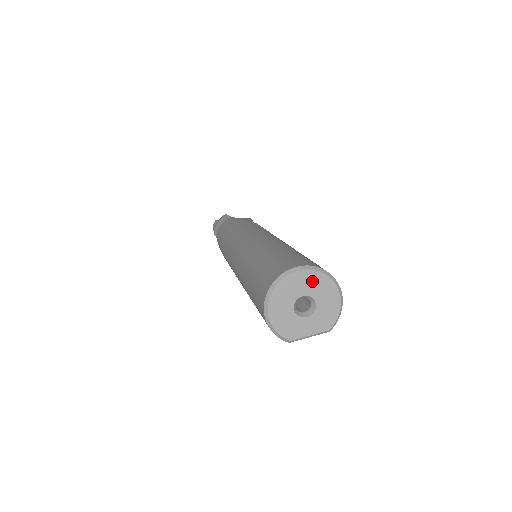
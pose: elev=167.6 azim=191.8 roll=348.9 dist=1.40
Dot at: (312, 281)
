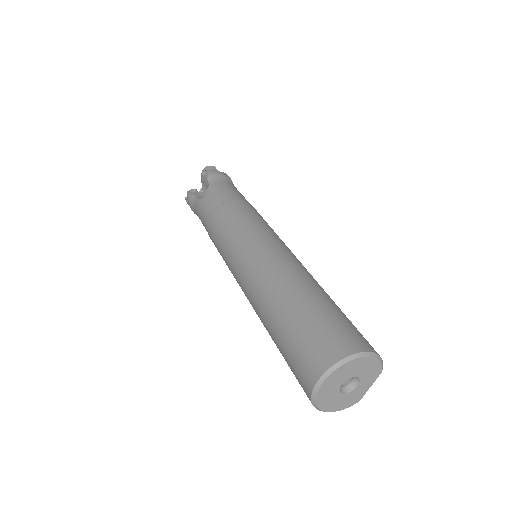
Dot at: (339, 375)
